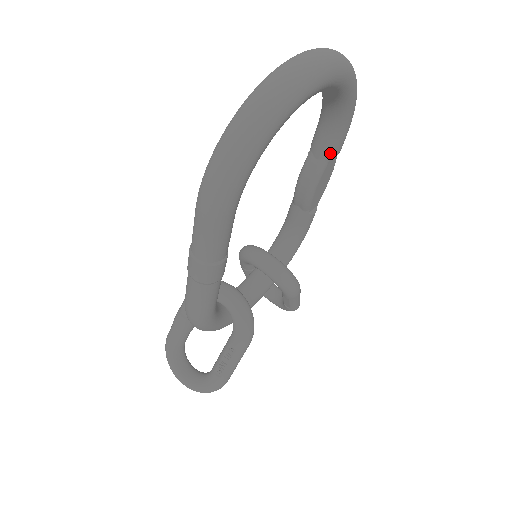
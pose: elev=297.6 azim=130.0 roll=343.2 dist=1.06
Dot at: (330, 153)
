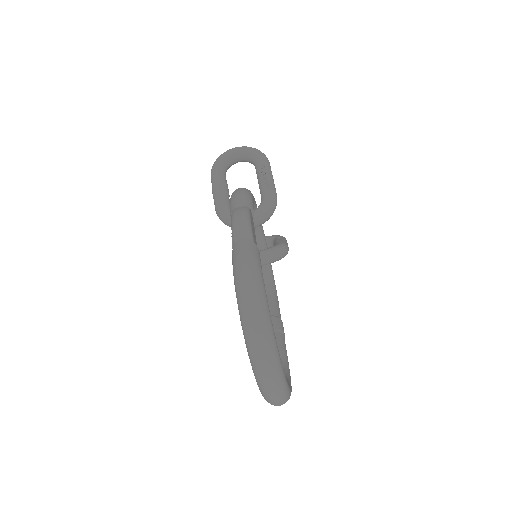
Dot at: occluded
